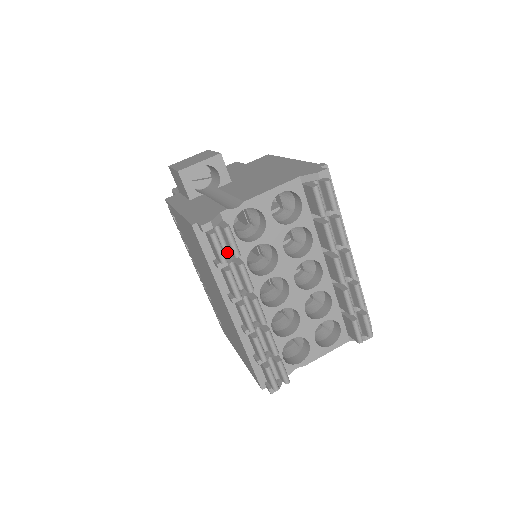
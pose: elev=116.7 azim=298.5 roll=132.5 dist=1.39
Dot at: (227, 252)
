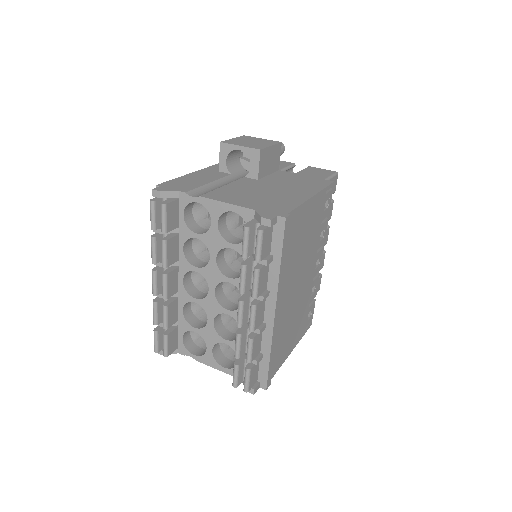
Dot at: occluded
